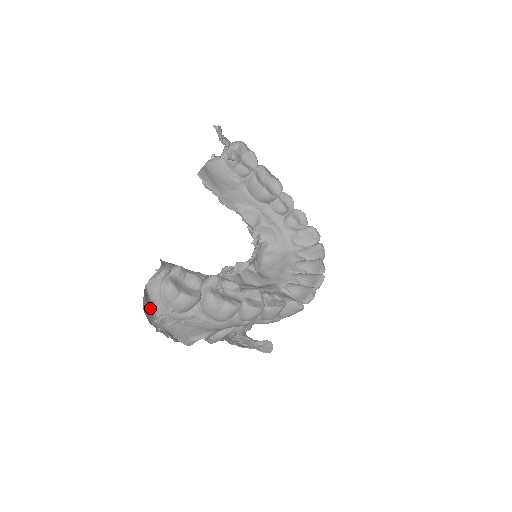
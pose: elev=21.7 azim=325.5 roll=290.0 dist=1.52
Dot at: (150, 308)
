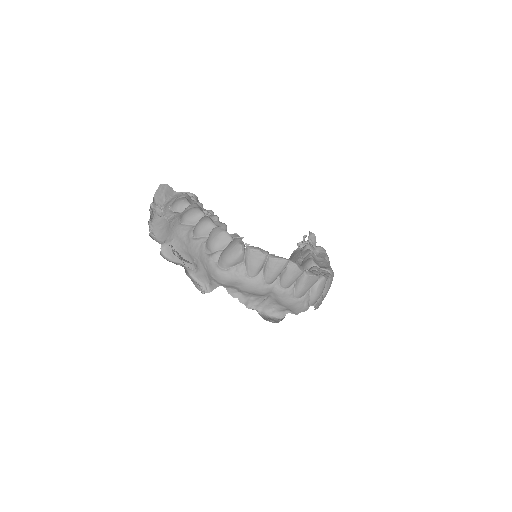
Dot at: (164, 196)
